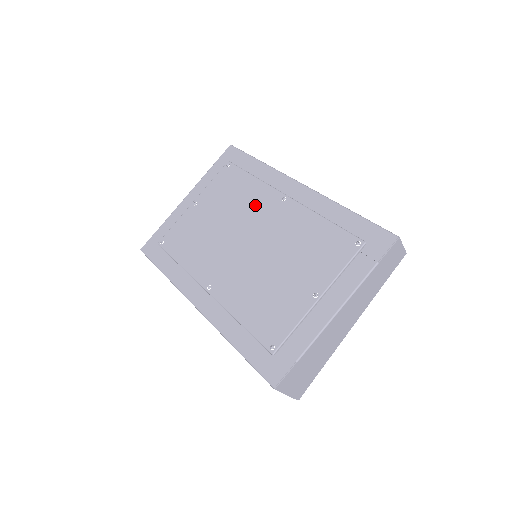
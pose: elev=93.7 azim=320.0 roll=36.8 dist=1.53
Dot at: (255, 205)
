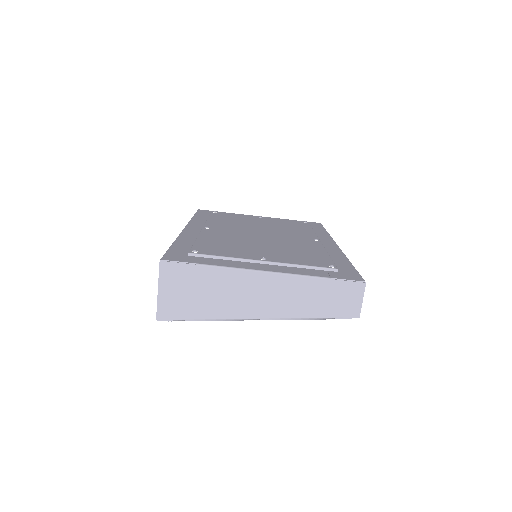
Dot at: (294, 233)
